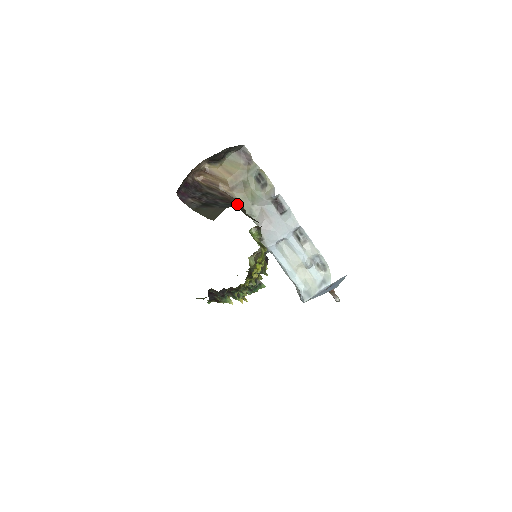
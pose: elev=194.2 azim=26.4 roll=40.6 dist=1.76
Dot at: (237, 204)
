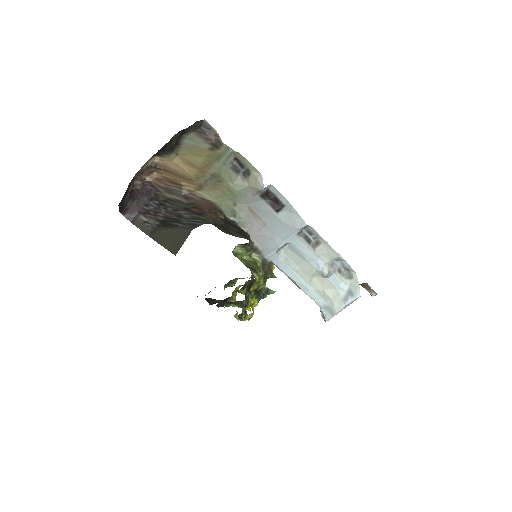
Dot at: (210, 212)
